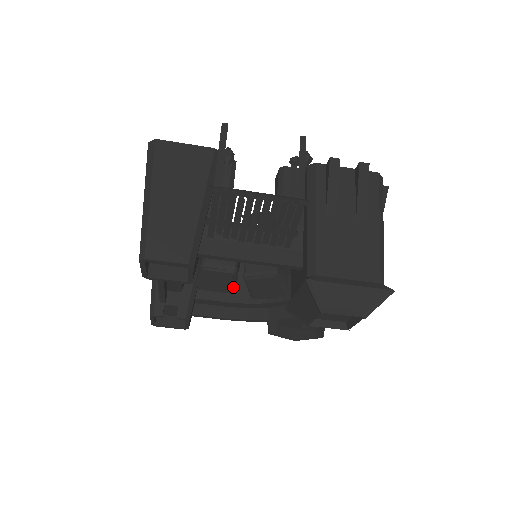
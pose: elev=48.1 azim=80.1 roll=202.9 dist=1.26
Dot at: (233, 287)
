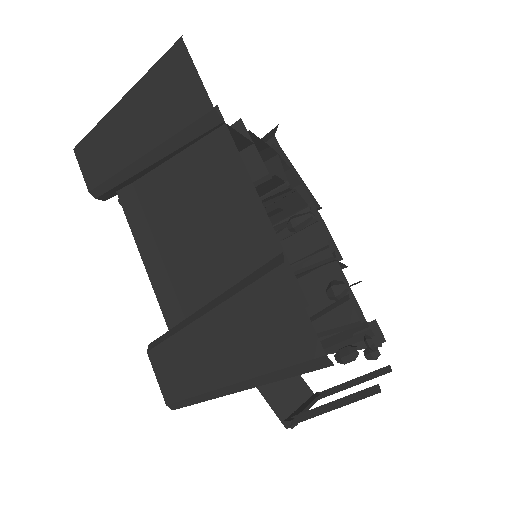
Dot at: occluded
